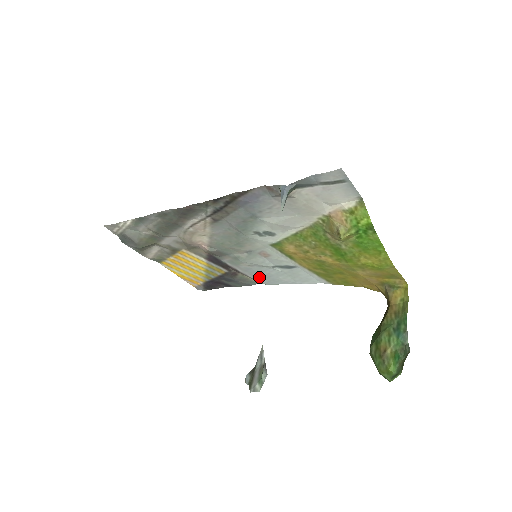
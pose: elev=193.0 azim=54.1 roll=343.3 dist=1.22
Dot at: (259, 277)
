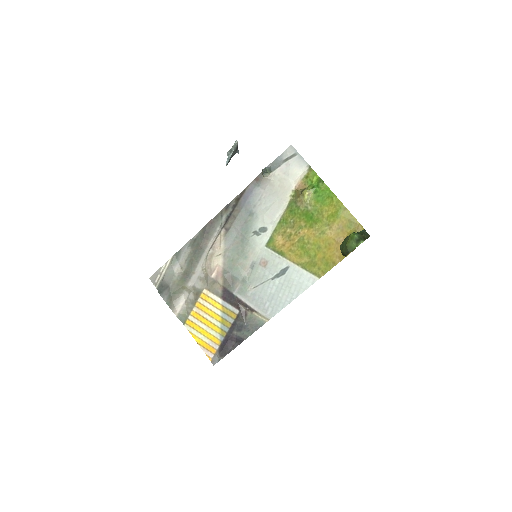
Dot at: (264, 306)
